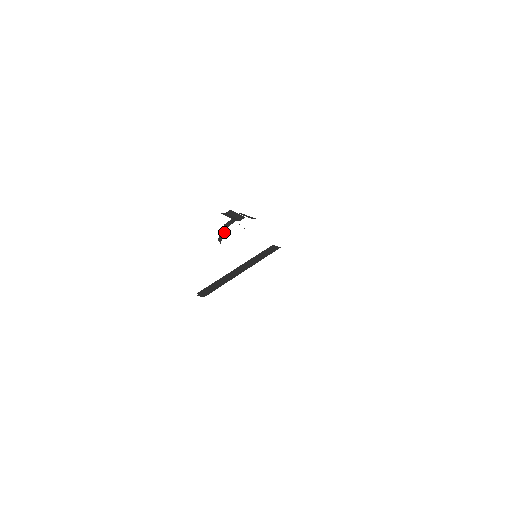
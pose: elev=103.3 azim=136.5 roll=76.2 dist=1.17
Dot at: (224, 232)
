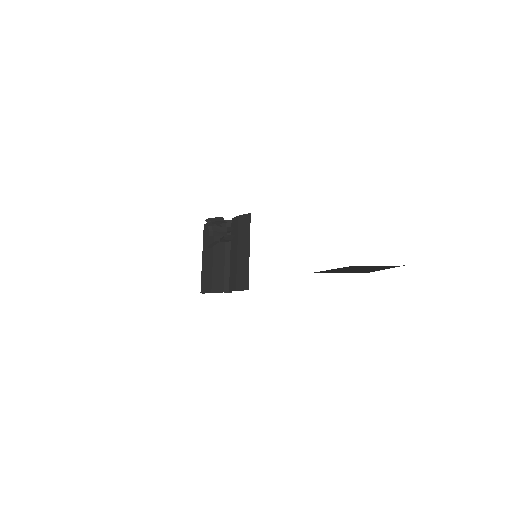
Dot at: occluded
